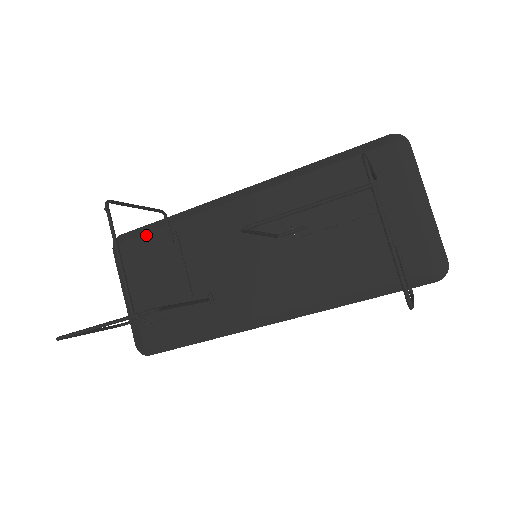
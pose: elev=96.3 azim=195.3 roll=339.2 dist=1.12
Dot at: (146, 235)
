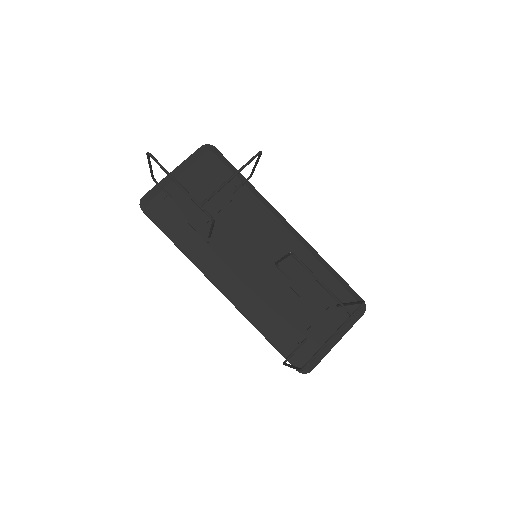
Dot at: (227, 169)
